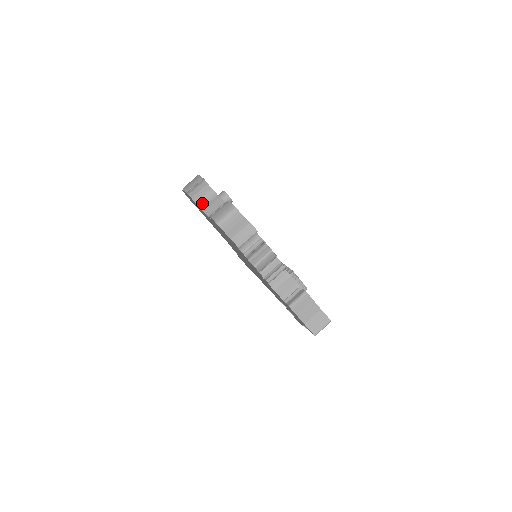
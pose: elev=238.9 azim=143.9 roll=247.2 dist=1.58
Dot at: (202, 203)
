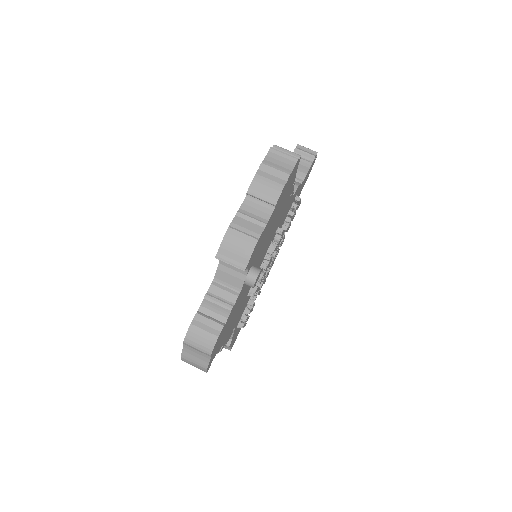
Dot at: occluded
